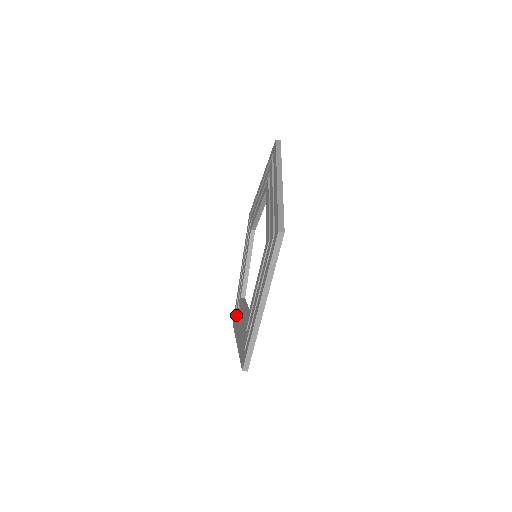
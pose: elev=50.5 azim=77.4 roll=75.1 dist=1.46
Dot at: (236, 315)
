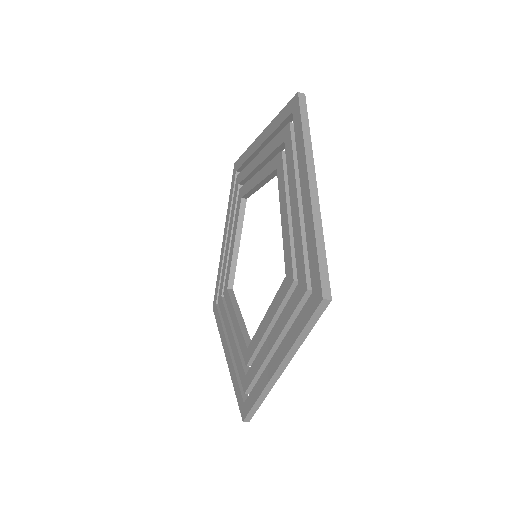
Dot at: (235, 187)
